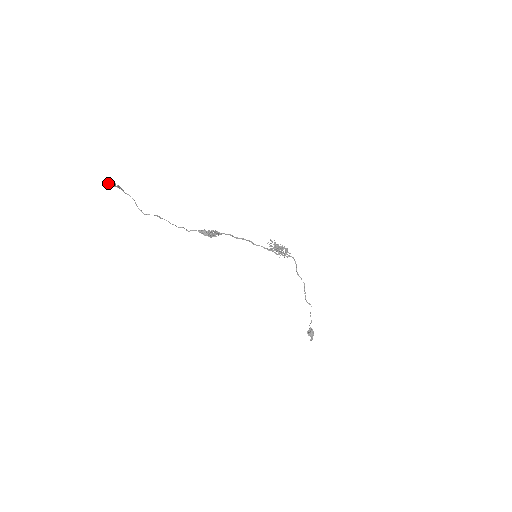
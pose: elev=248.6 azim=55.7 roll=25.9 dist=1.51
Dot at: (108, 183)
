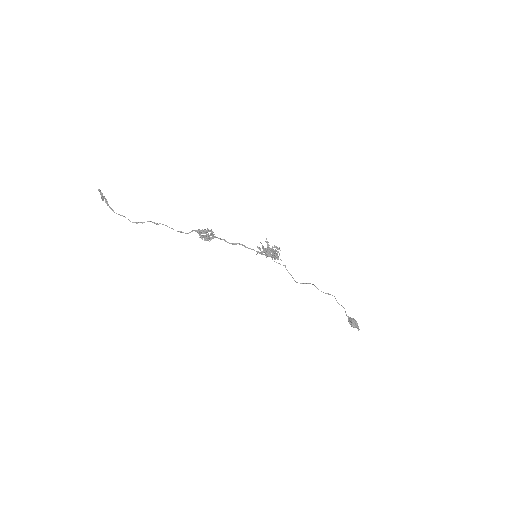
Dot at: (99, 190)
